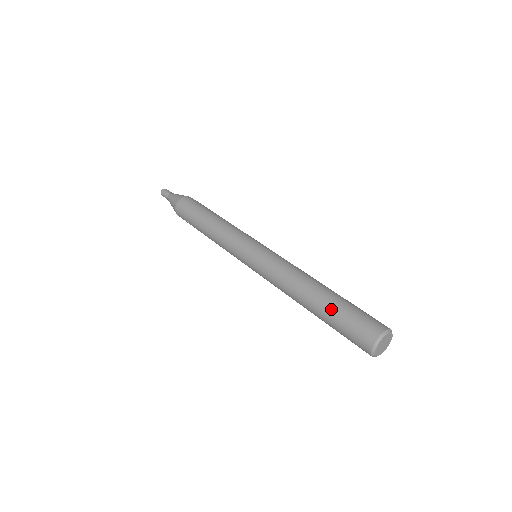
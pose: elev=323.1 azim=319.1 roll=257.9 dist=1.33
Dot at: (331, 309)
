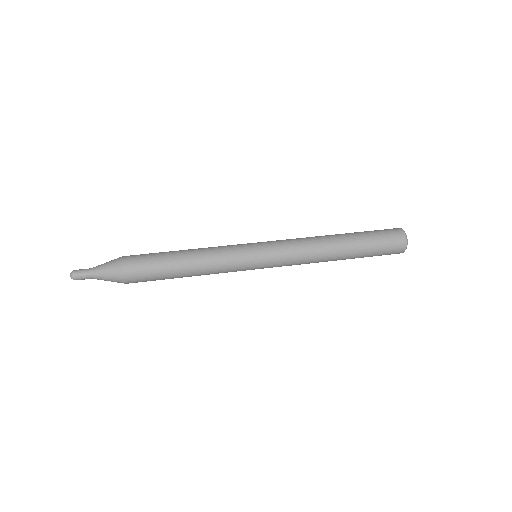
Dot at: (363, 254)
